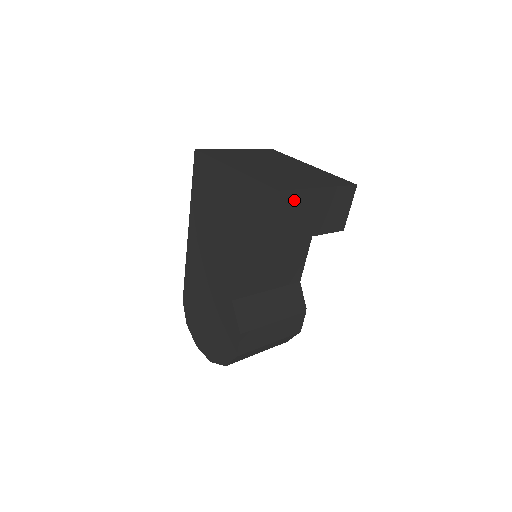
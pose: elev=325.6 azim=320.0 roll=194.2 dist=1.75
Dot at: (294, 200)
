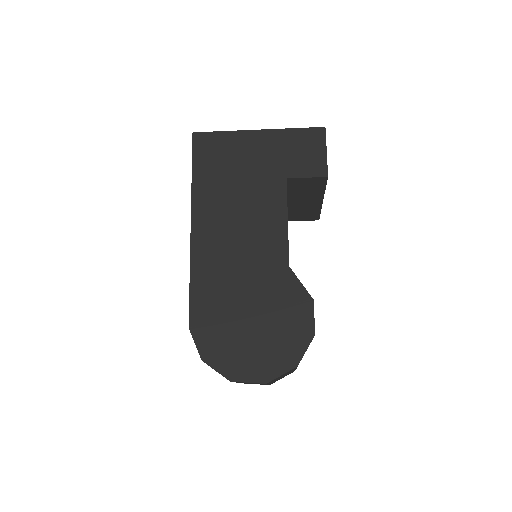
Dot at: occluded
